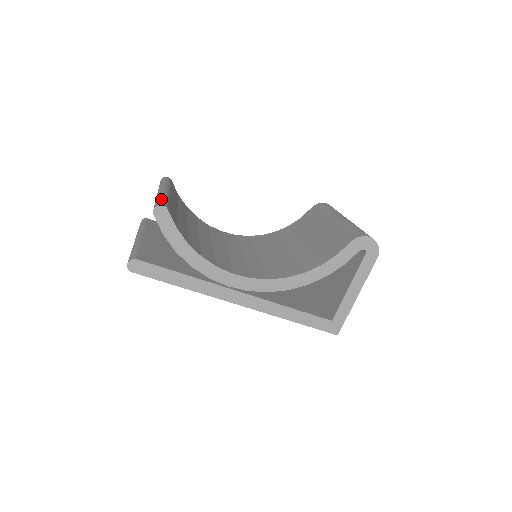
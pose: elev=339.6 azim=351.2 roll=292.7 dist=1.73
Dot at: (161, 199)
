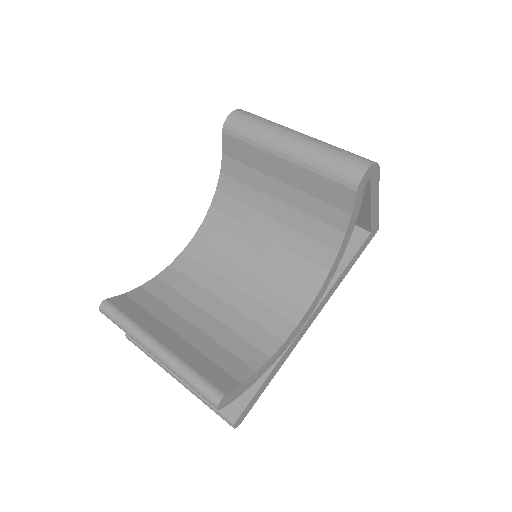
Dot at: (197, 386)
